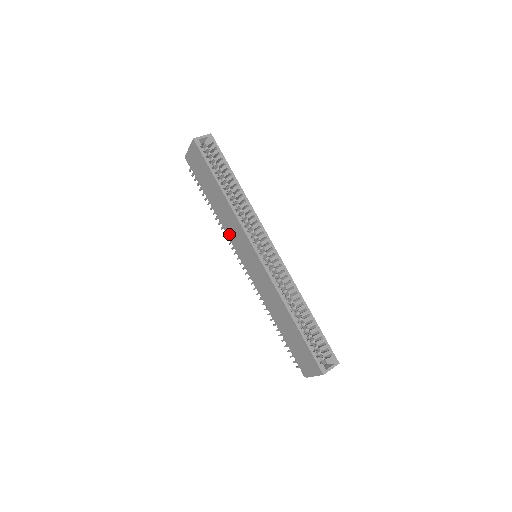
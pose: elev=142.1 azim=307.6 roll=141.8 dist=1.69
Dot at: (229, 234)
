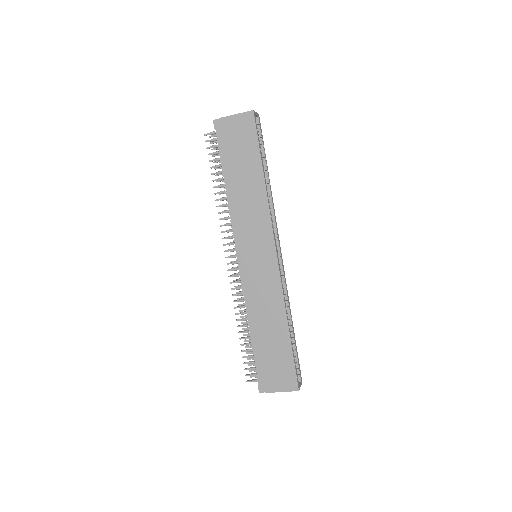
Dot at: (239, 223)
